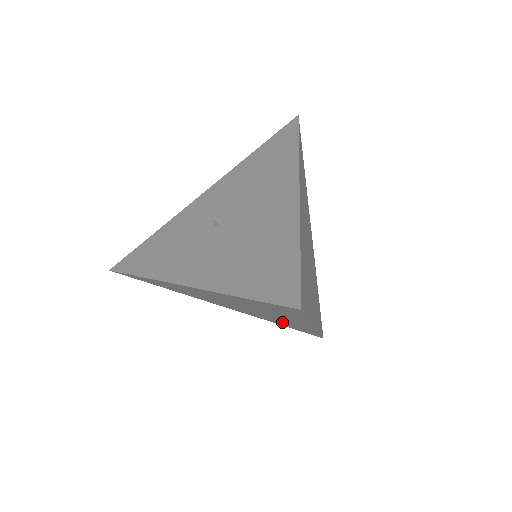
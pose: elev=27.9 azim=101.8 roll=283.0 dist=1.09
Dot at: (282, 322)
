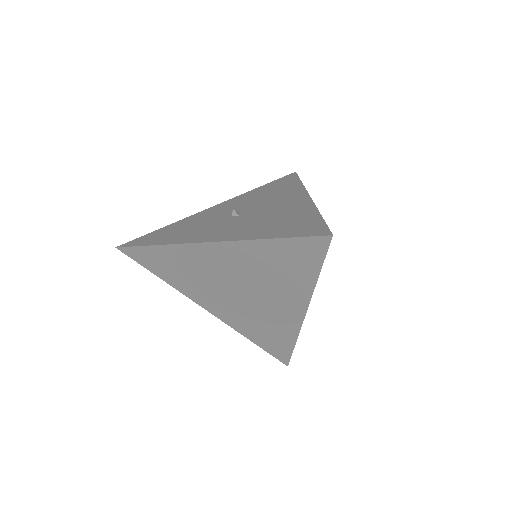
Dot at: (265, 324)
